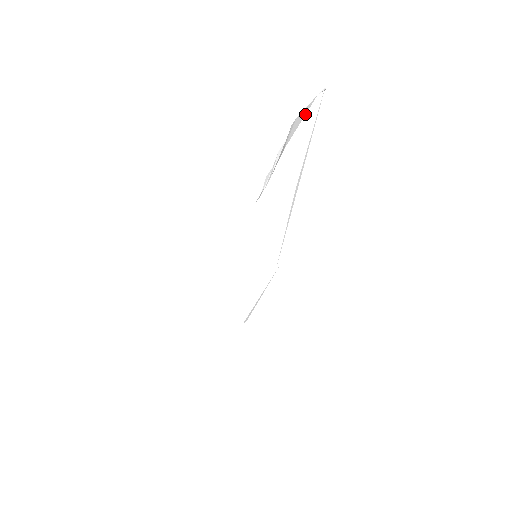
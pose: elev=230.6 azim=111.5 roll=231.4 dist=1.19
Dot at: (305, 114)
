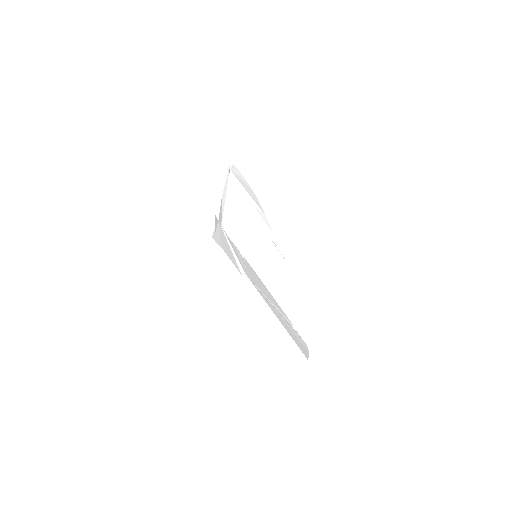
Dot at: (242, 185)
